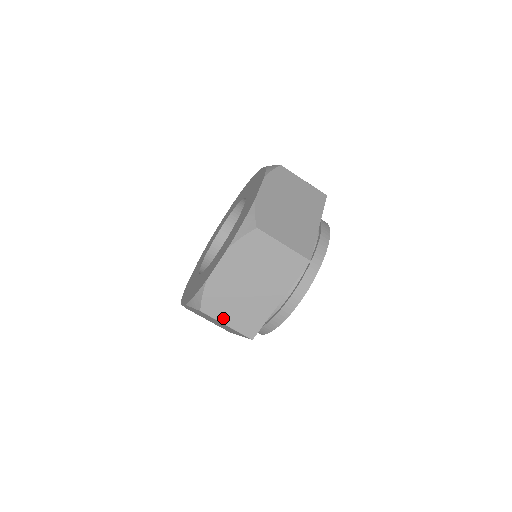
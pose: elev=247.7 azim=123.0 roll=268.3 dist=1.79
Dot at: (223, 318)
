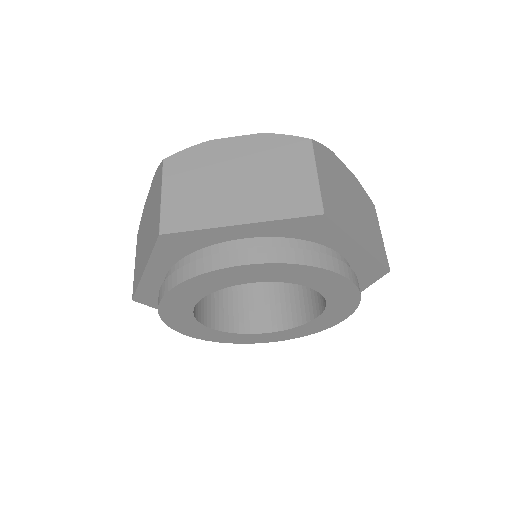
Dot at: (320, 170)
